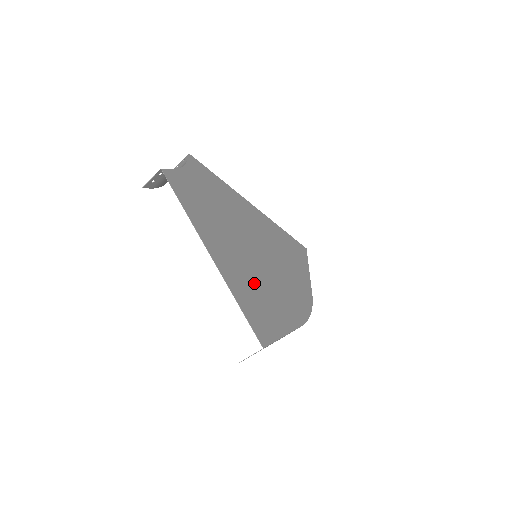
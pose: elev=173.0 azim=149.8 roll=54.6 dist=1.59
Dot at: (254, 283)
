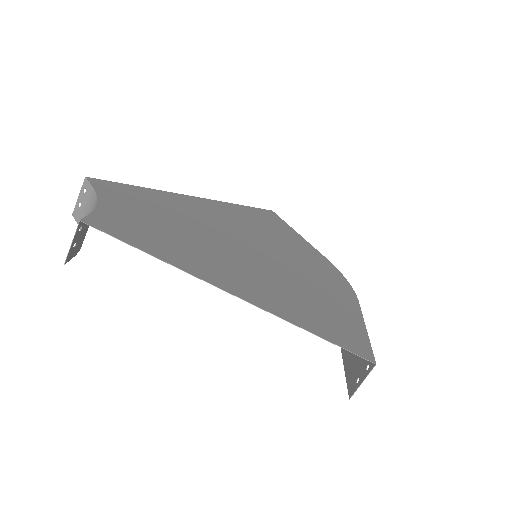
Dot at: (292, 291)
